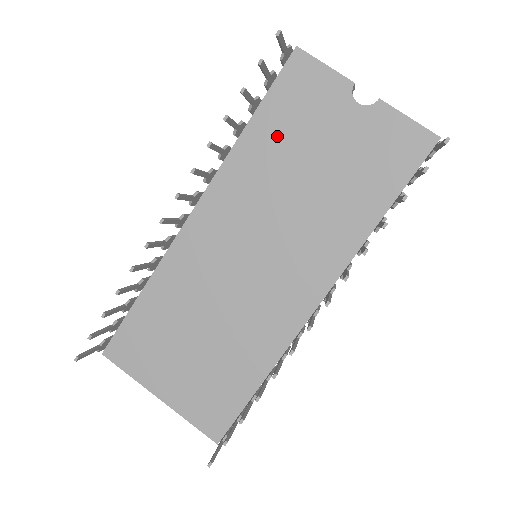
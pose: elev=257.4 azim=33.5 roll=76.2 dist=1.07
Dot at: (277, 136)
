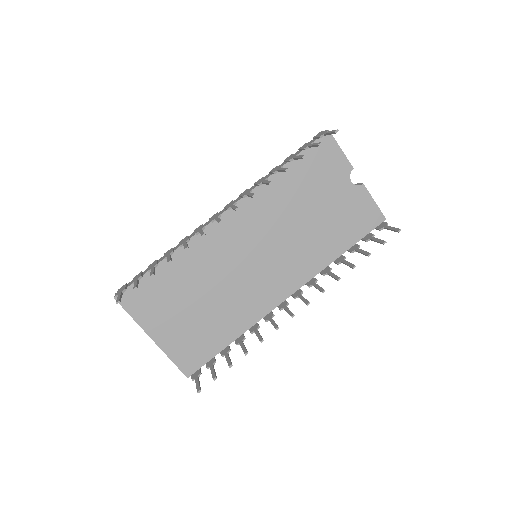
Dot at: (298, 183)
